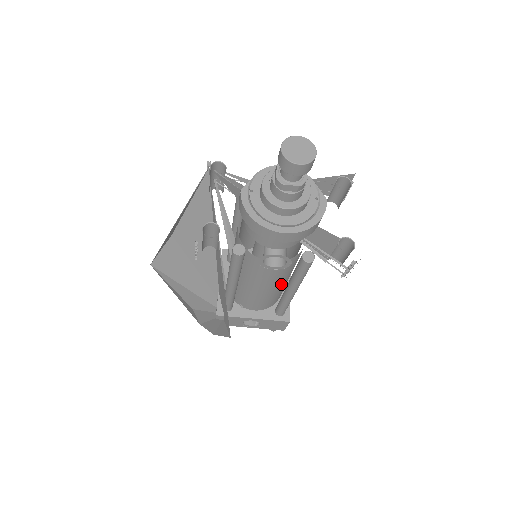
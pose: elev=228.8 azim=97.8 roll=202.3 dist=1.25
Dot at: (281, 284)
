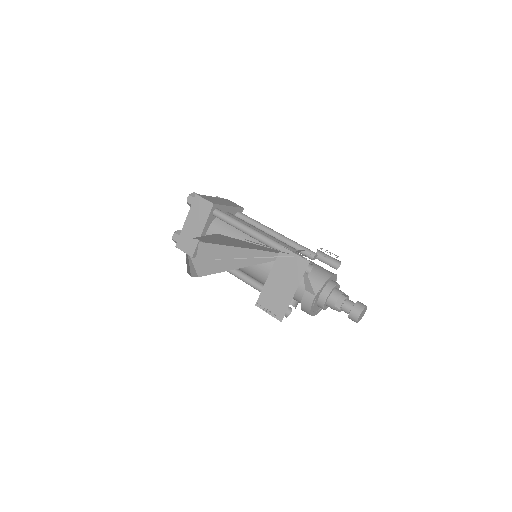
Dot at: occluded
